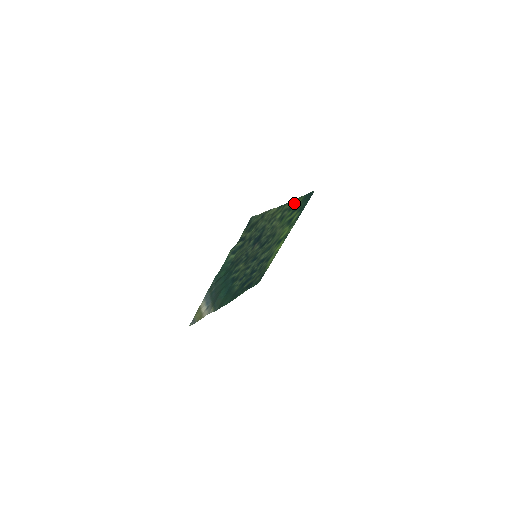
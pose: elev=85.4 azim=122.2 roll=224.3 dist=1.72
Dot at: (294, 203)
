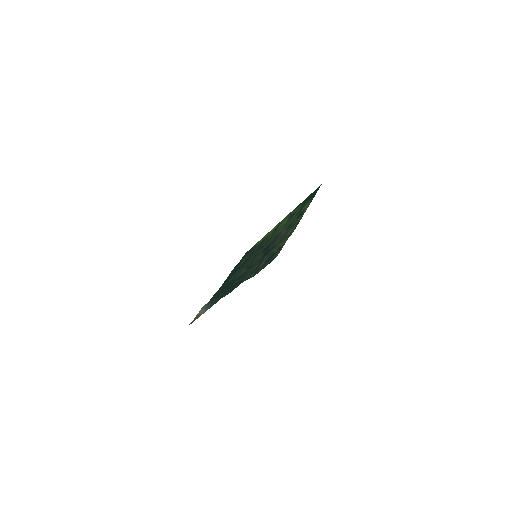
Dot at: (304, 210)
